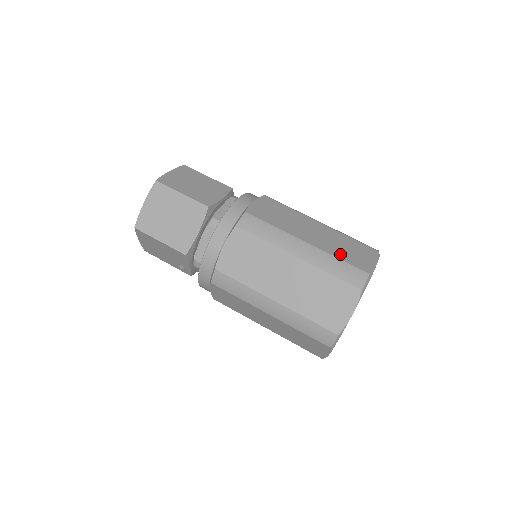
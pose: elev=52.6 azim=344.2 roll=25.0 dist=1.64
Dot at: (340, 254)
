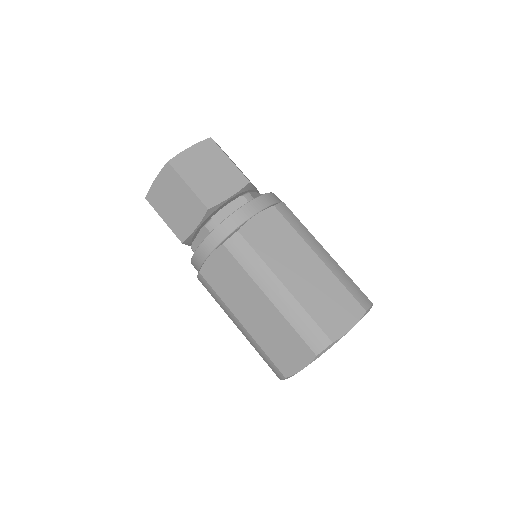
Dot at: (315, 309)
